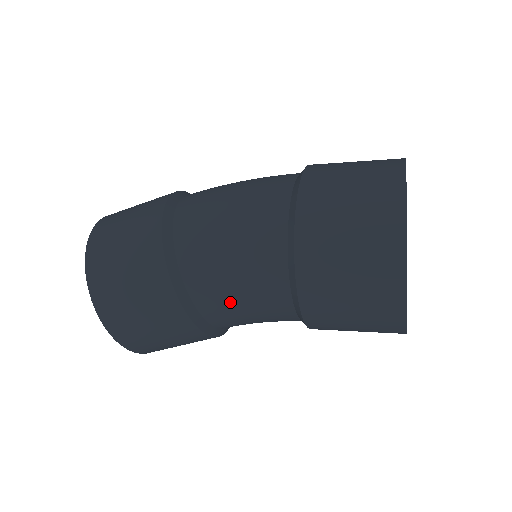
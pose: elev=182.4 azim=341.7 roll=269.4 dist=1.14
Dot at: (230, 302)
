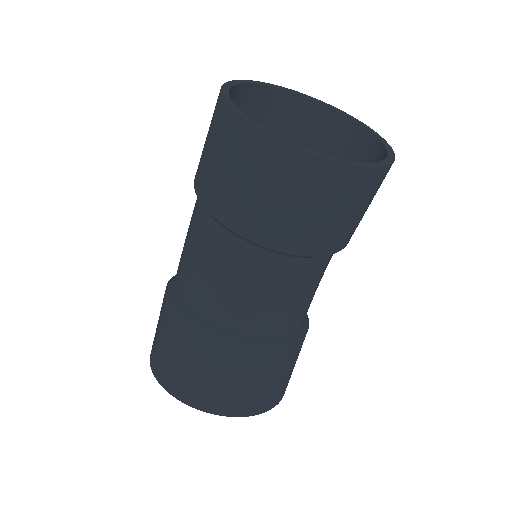
Dot at: (206, 281)
